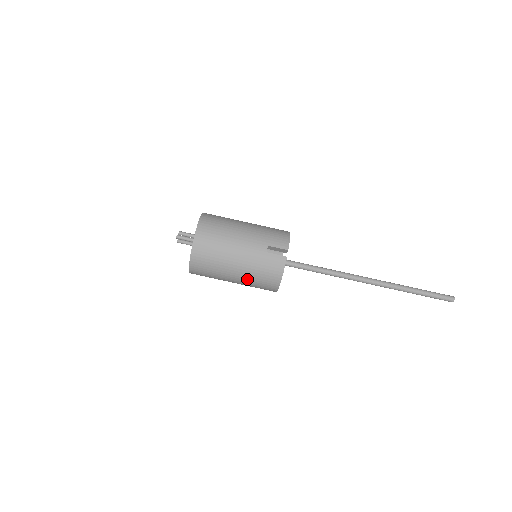
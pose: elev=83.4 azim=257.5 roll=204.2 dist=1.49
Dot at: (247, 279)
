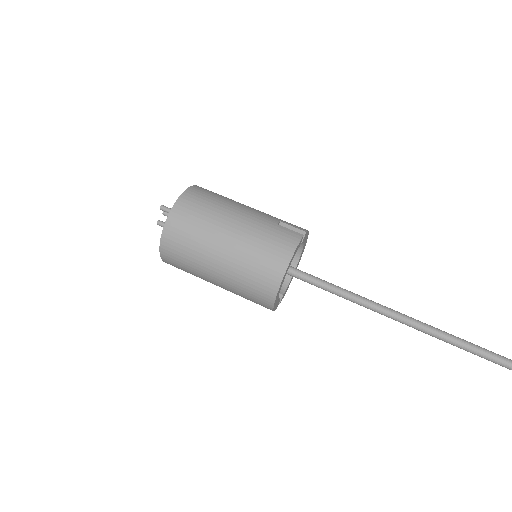
Dot at: (241, 253)
